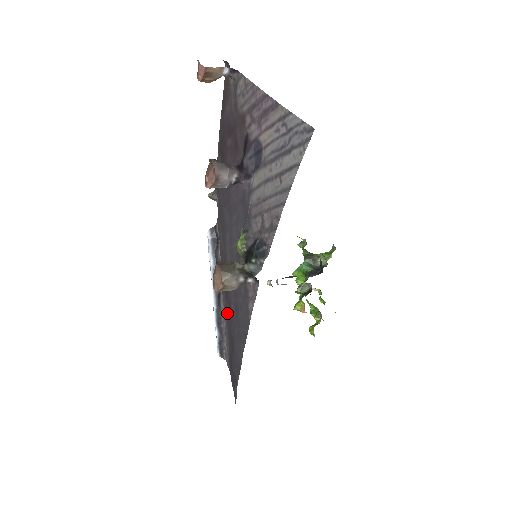
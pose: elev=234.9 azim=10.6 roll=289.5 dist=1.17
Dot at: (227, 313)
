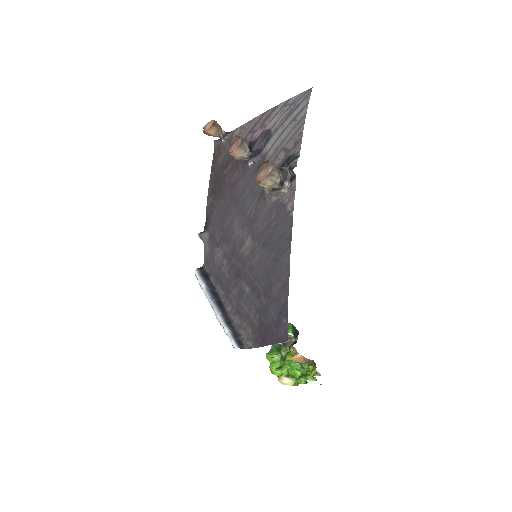
Dot at: (243, 291)
